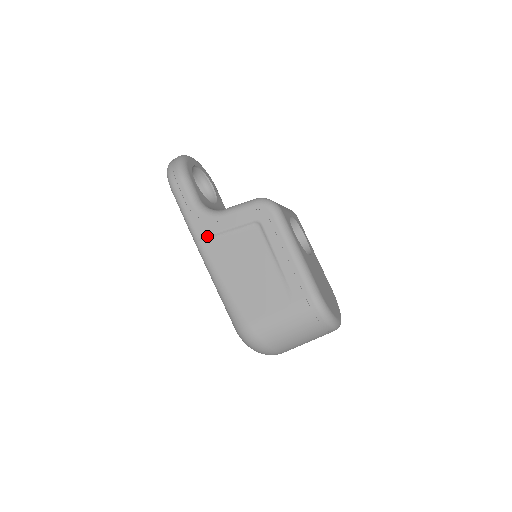
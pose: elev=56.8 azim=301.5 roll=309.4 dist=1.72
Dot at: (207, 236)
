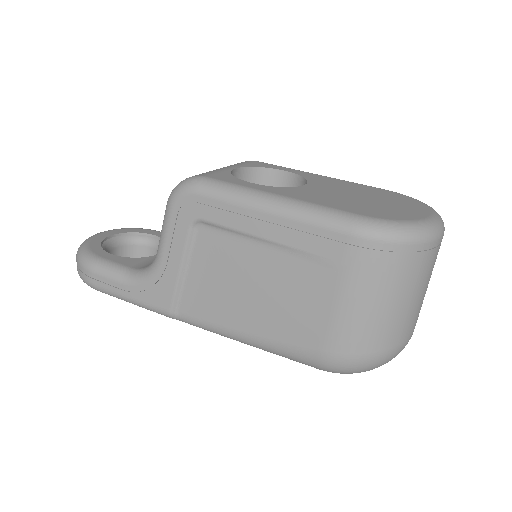
Dot at: (173, 300)
